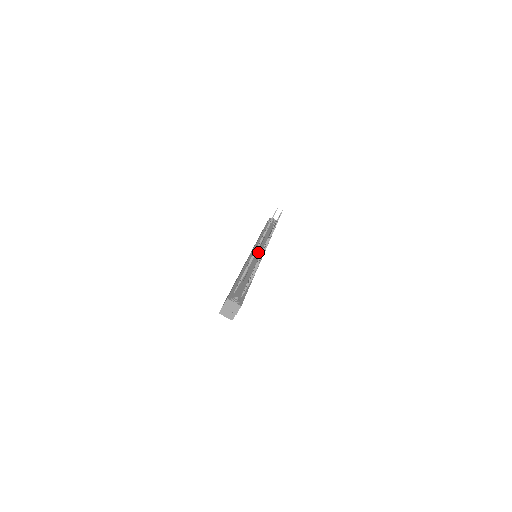
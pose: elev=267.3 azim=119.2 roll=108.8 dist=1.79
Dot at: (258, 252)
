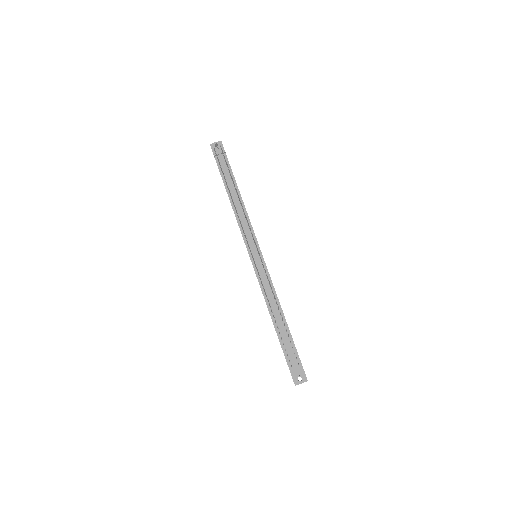
Dot at: (257, 261)
